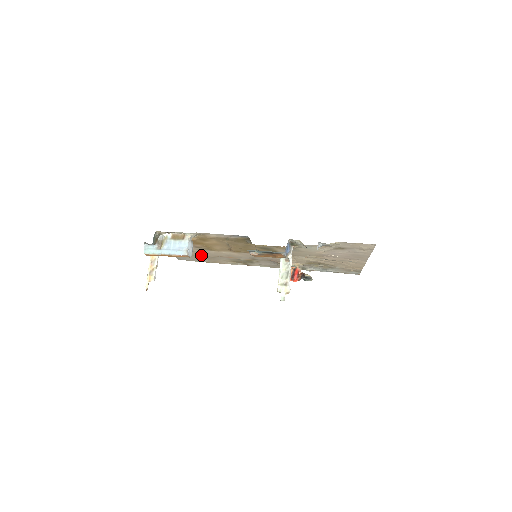
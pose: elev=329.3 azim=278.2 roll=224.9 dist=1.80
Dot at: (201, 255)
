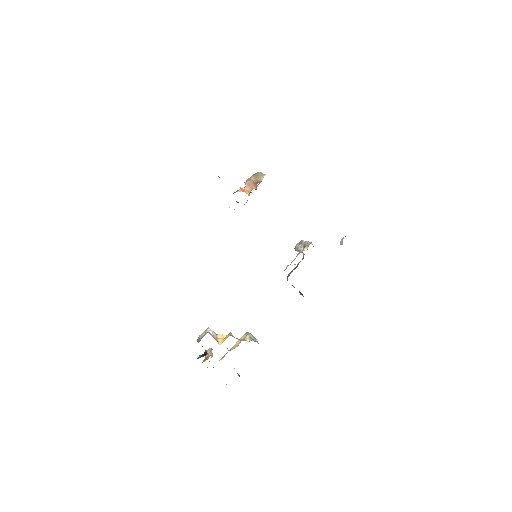
Dot at: occluded
